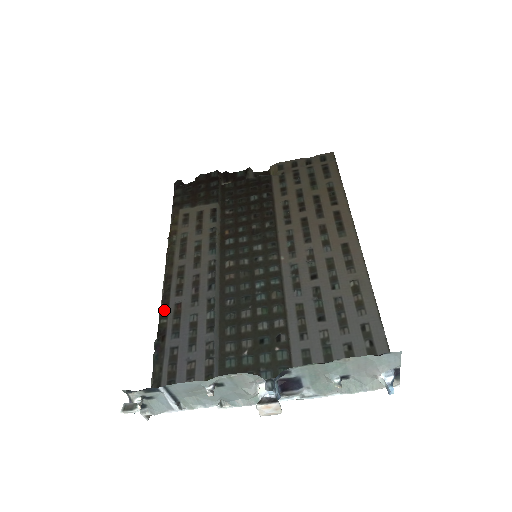
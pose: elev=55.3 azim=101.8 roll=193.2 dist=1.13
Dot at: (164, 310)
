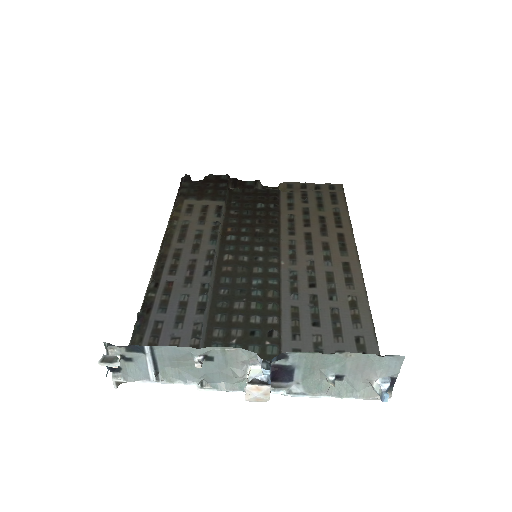
Dot at: (154, 285)
